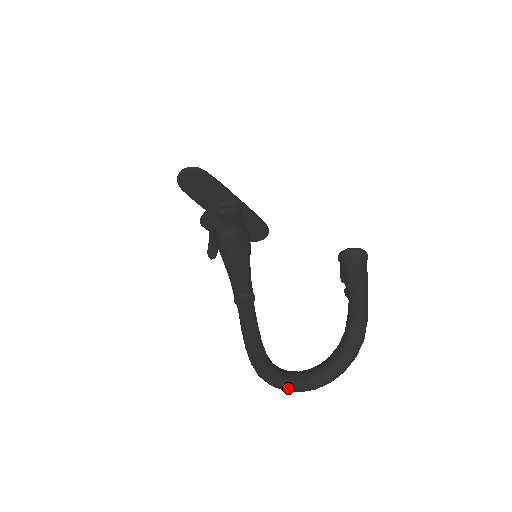
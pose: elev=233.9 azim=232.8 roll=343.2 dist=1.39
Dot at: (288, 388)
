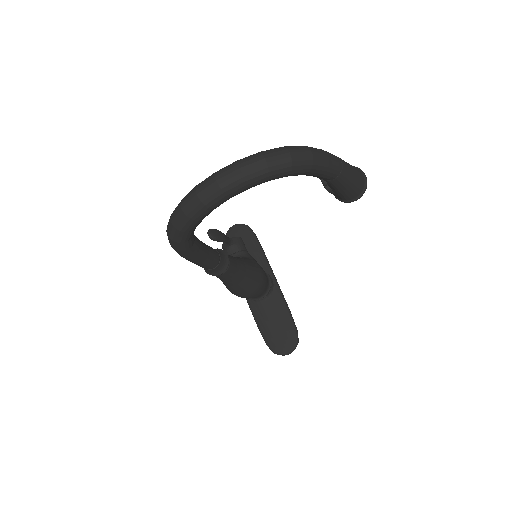
Dot at: (187, 196)
